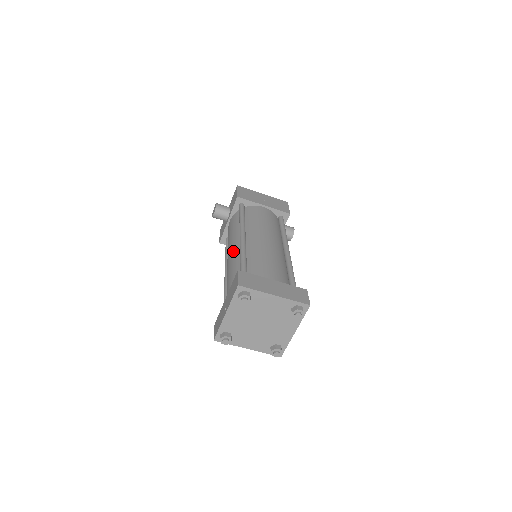
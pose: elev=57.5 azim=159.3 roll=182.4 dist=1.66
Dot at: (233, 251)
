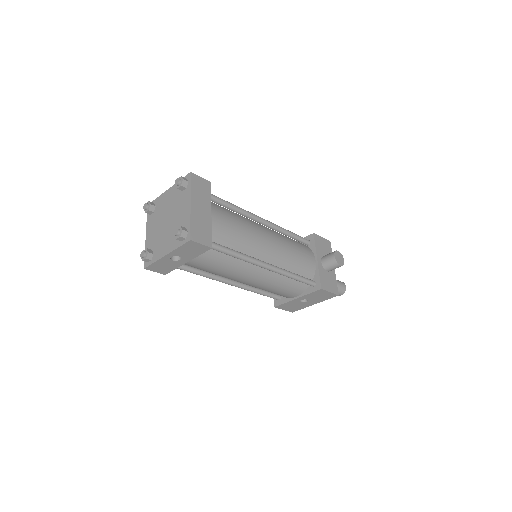
Dot at: occluded
